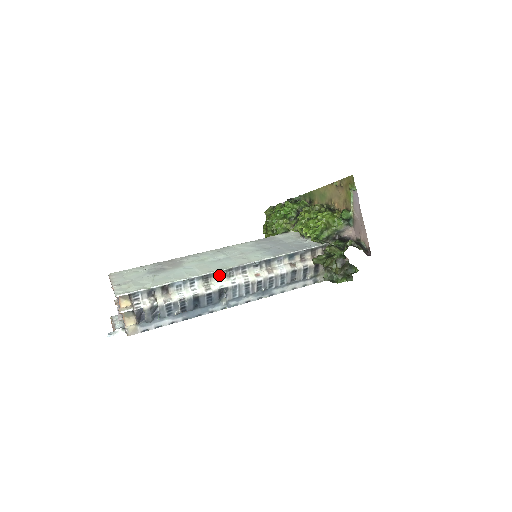
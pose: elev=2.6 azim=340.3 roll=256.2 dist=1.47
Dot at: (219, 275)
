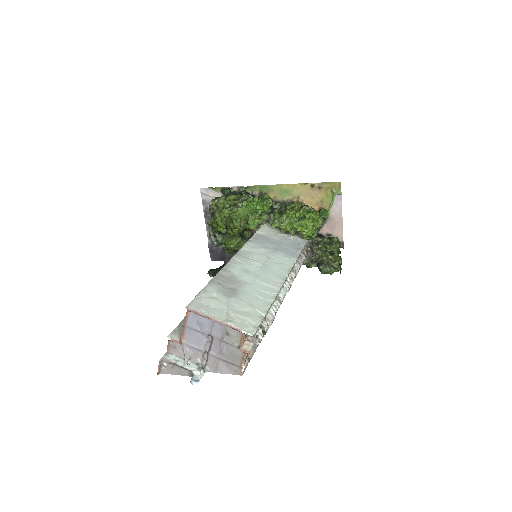
Dot at: occluded
